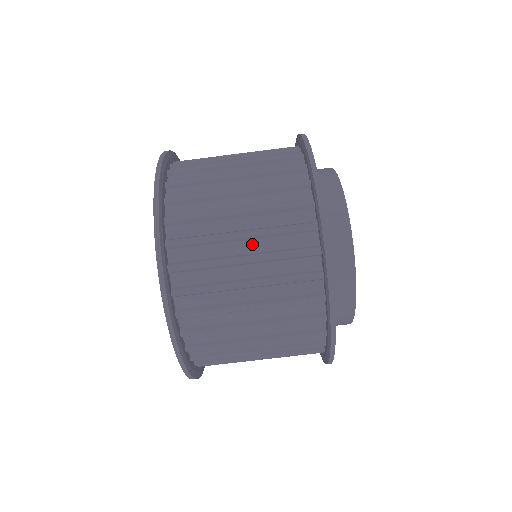
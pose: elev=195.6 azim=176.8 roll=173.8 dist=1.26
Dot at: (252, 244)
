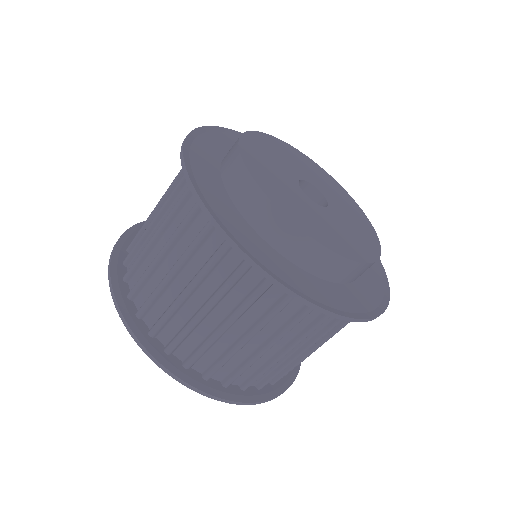
Dot at: occluded
